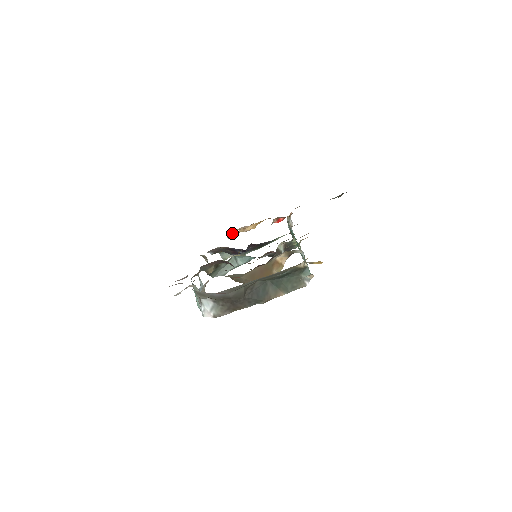
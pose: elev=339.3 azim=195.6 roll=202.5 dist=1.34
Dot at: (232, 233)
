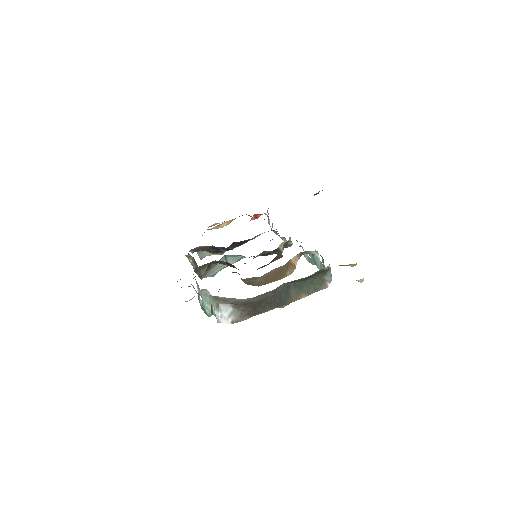
Dot at: occluded
